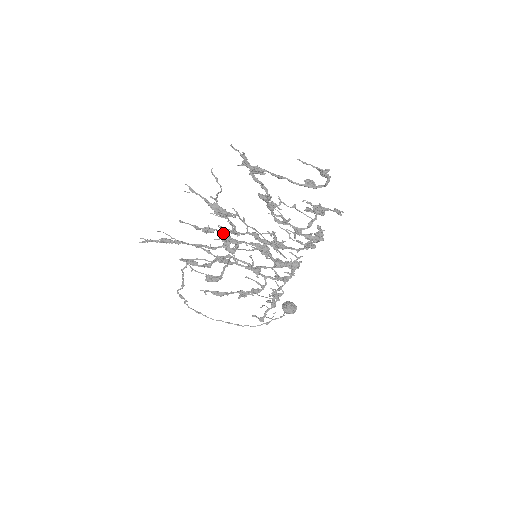
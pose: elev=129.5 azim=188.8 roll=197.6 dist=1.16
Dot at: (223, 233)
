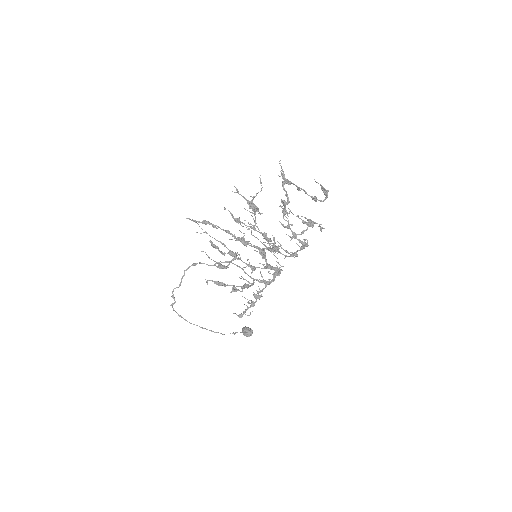
Dot at: (241, 232)
